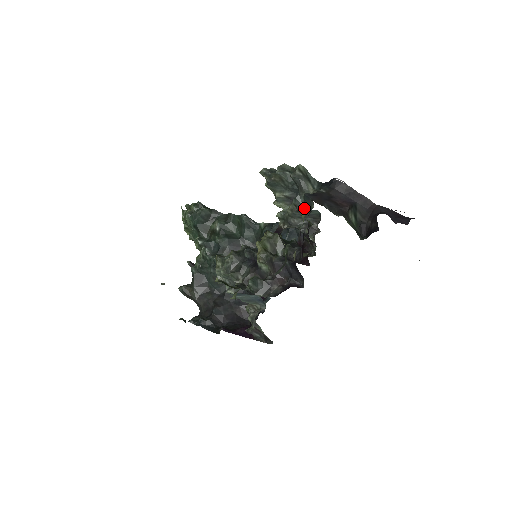
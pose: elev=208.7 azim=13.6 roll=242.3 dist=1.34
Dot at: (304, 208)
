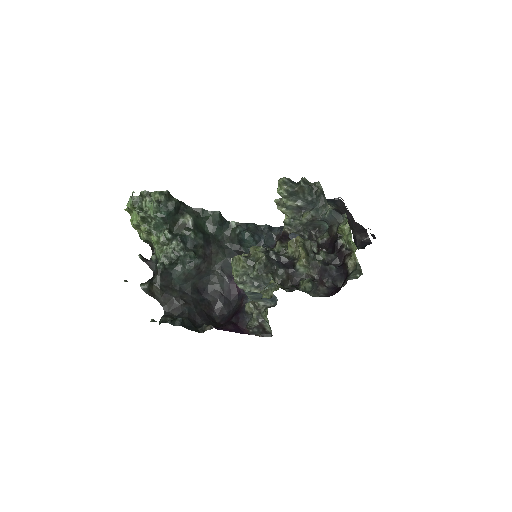
Dot at: (320, 219)
